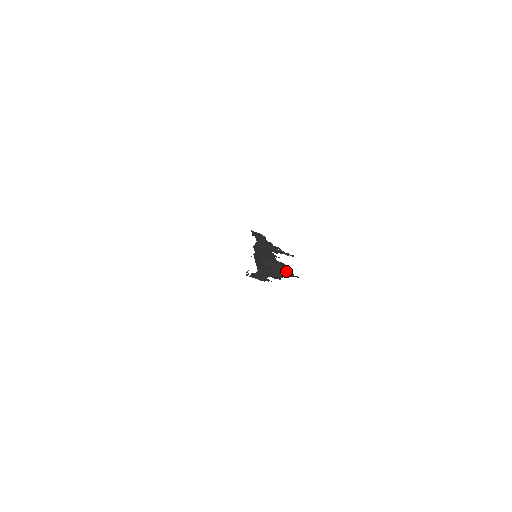
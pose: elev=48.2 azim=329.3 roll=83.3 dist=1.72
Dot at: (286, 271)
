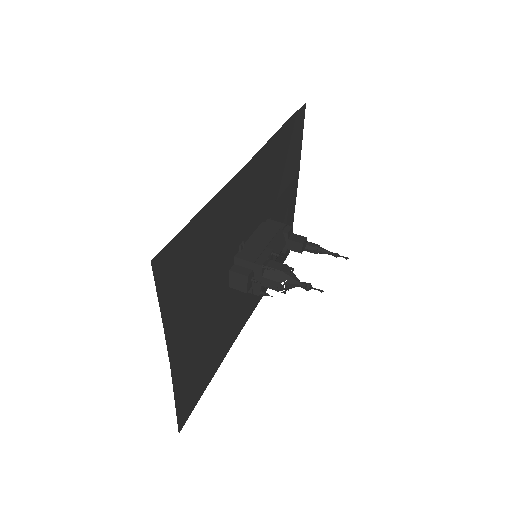
Dot at: (293, 279)
